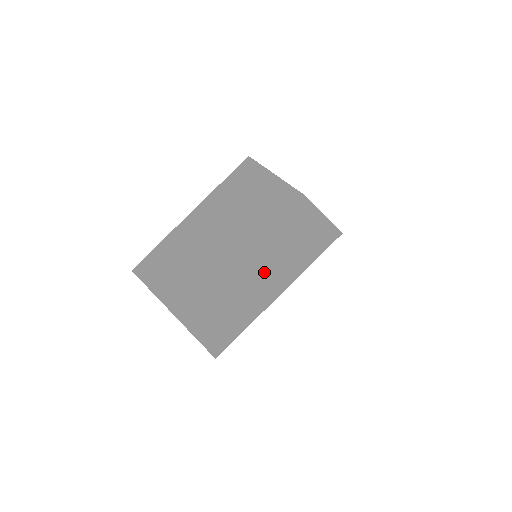
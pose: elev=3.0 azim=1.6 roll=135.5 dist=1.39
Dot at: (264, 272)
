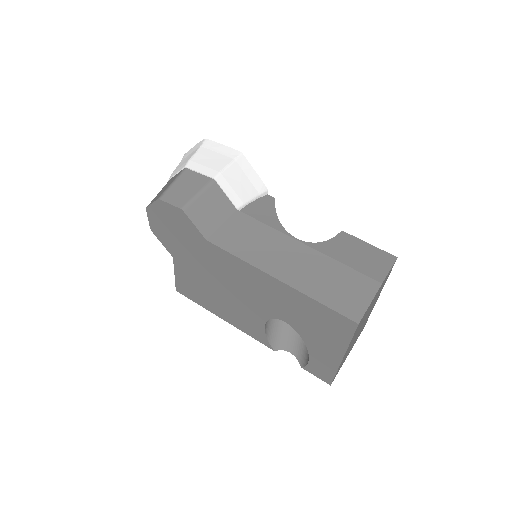
Dot at: occluded
